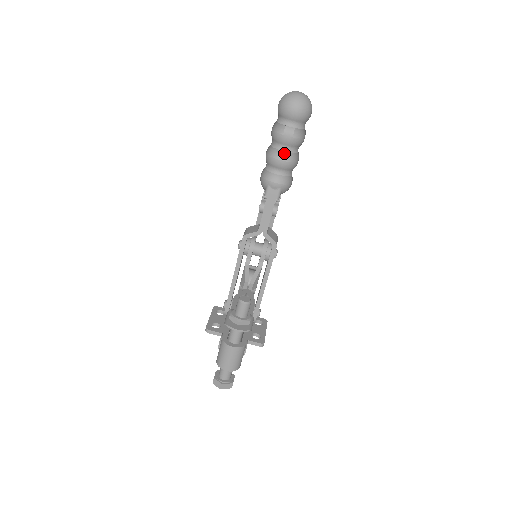
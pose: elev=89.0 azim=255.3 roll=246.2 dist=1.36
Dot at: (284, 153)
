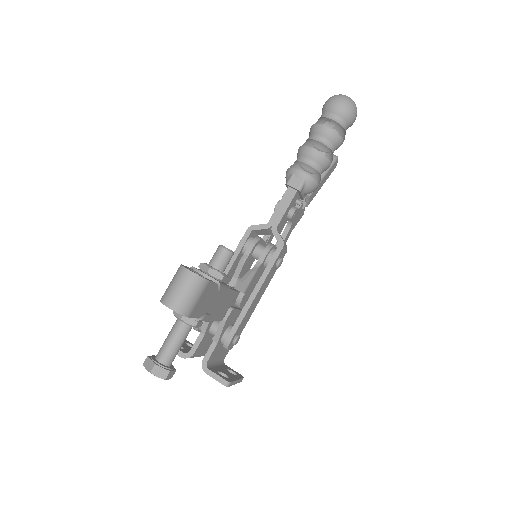
Dot at: occluded
